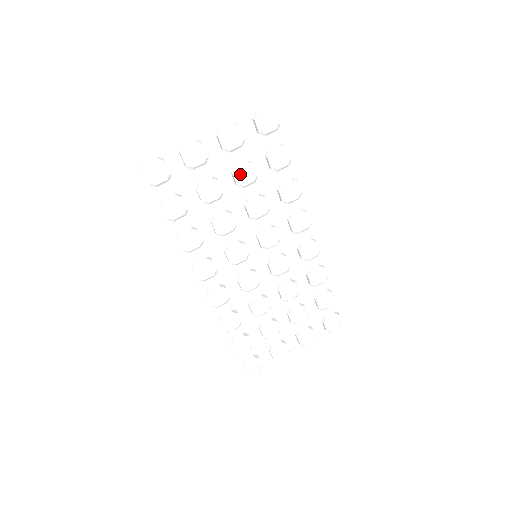
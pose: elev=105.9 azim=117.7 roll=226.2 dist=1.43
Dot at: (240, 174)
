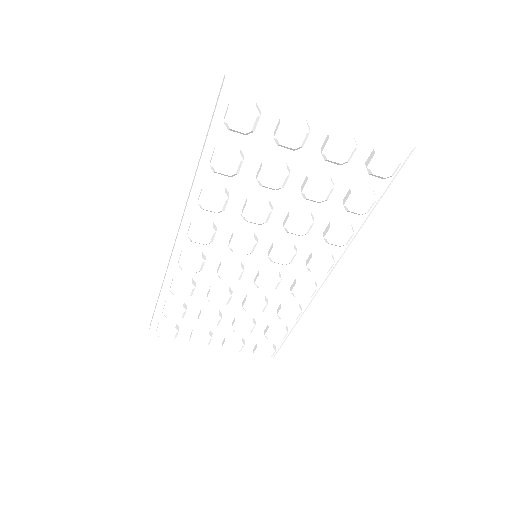
Dot at: (314, 186)
